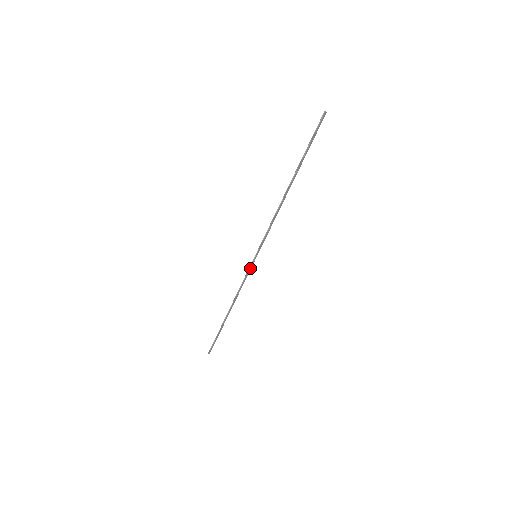
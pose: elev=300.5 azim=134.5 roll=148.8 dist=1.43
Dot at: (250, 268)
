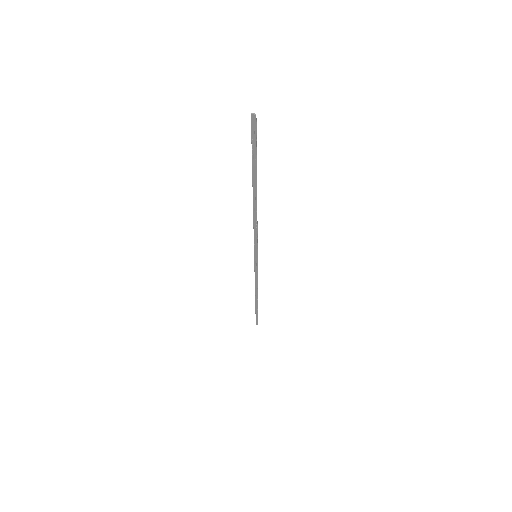
Dot at: (256, 265)
